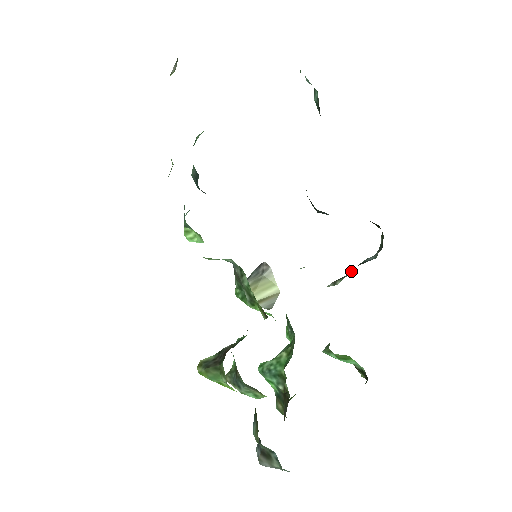
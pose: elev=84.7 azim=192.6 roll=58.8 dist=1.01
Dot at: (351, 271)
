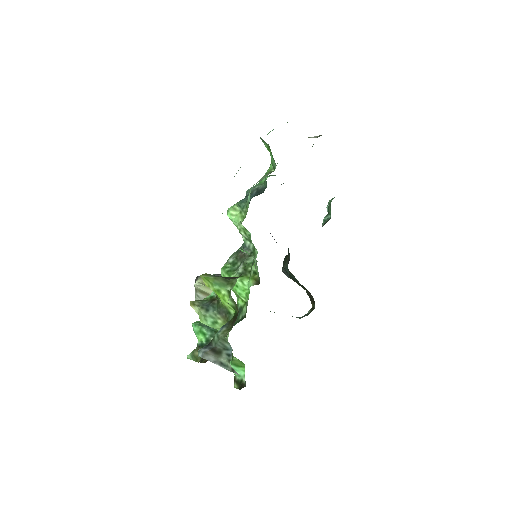
Dot at: occluded
